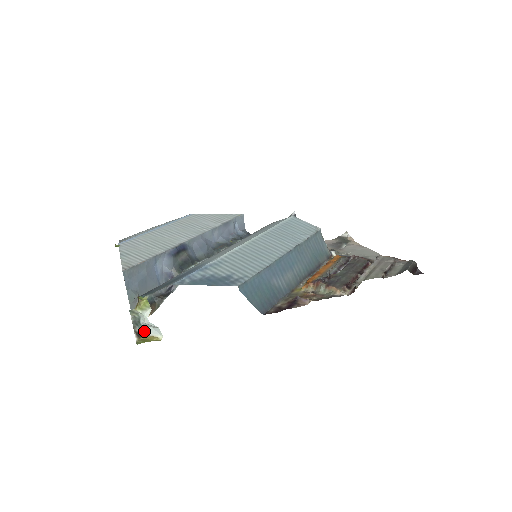
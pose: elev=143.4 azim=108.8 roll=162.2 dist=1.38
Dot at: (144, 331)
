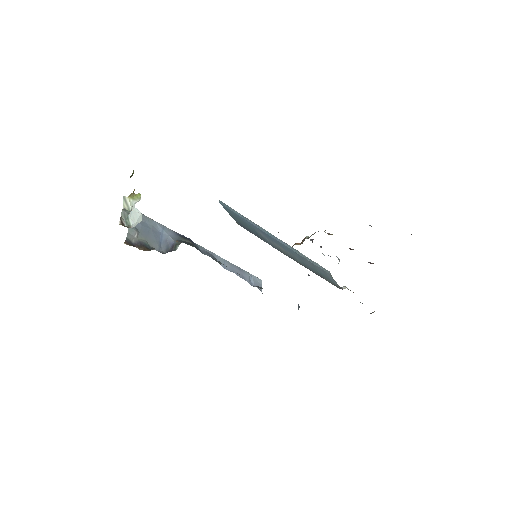
Dot at: (129, 227)
